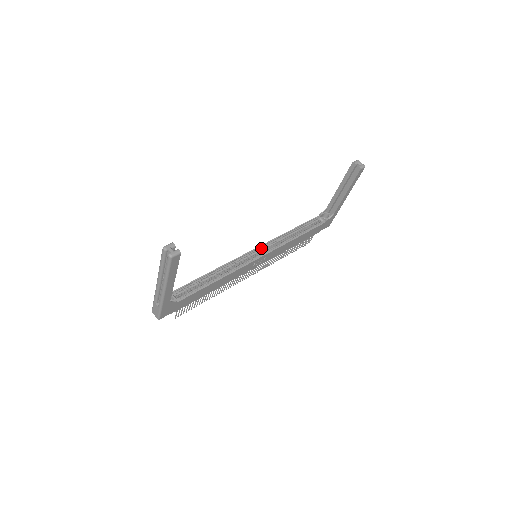
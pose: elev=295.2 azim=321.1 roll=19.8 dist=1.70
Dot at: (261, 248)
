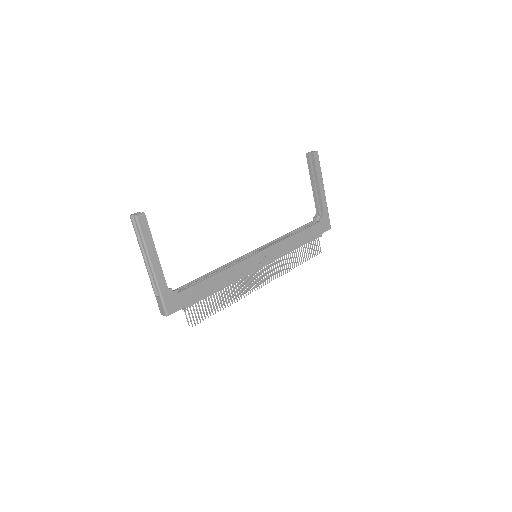
Dot at: (259, 250)
